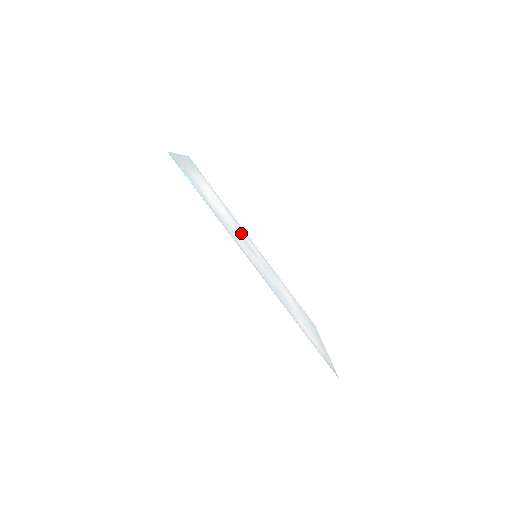
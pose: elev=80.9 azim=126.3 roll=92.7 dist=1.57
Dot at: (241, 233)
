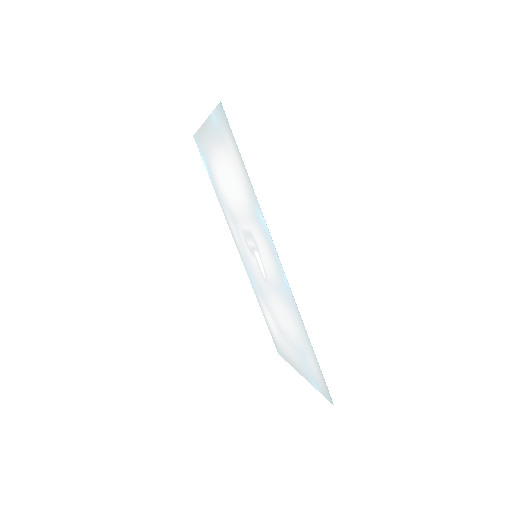
Dot at: (240, 229)
